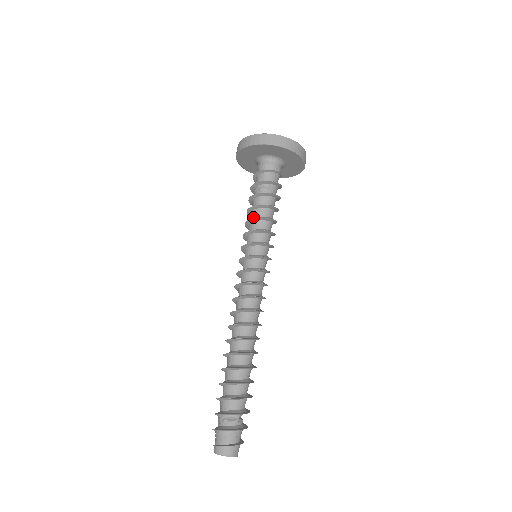
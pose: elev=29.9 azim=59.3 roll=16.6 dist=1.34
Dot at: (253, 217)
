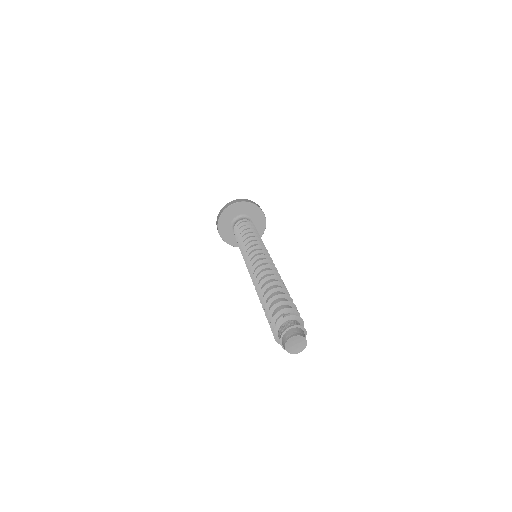
Dot at: occluded
